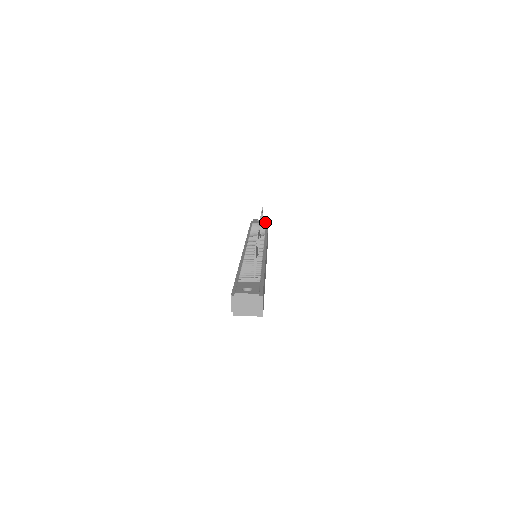
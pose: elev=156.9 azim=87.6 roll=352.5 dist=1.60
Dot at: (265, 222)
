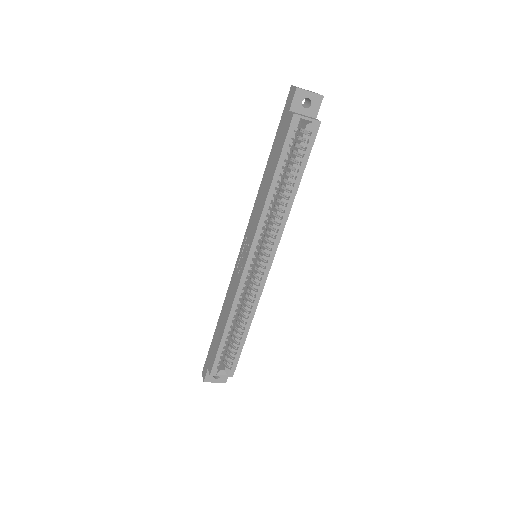
Dot at: occluded
